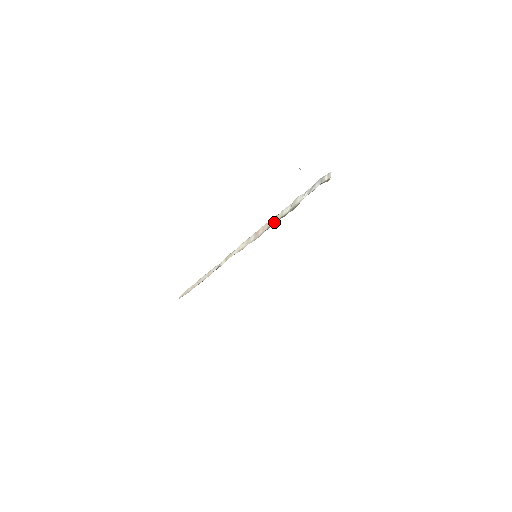
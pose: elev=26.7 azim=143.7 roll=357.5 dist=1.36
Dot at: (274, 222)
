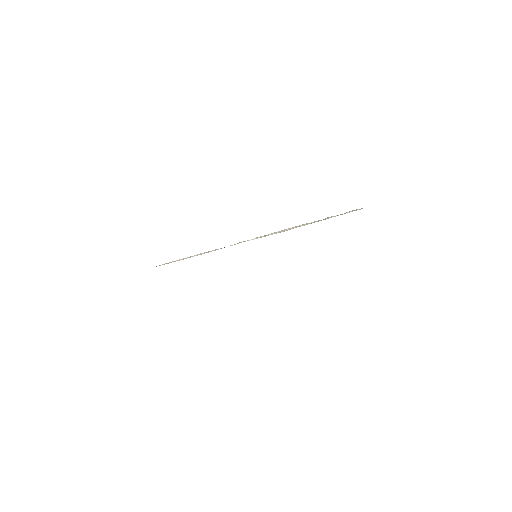
Dot at: (304, 225)
